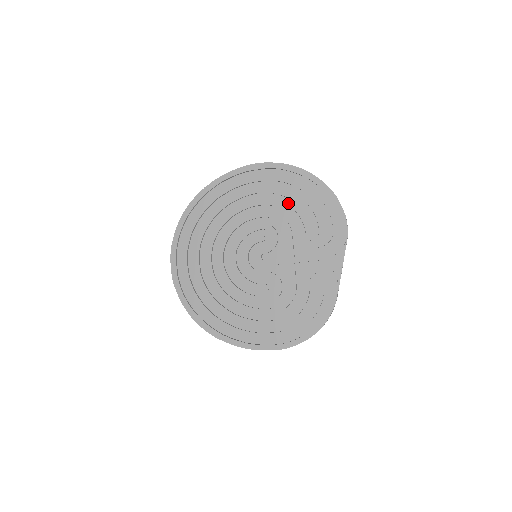
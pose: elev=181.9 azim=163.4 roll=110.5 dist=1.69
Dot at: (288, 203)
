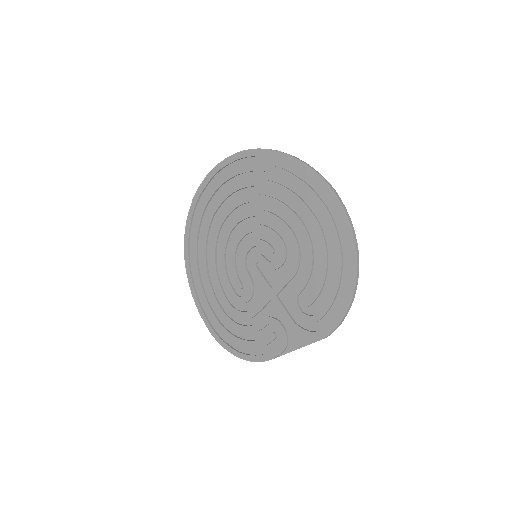
Dot at: (316, 253)
